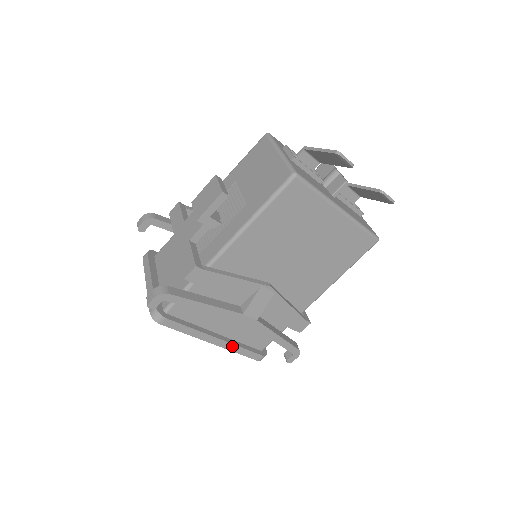
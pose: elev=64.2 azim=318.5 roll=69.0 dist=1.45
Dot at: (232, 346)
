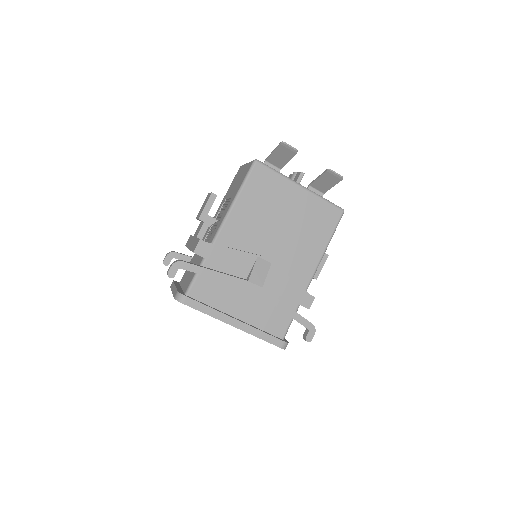
Dot at: (251, 329)
